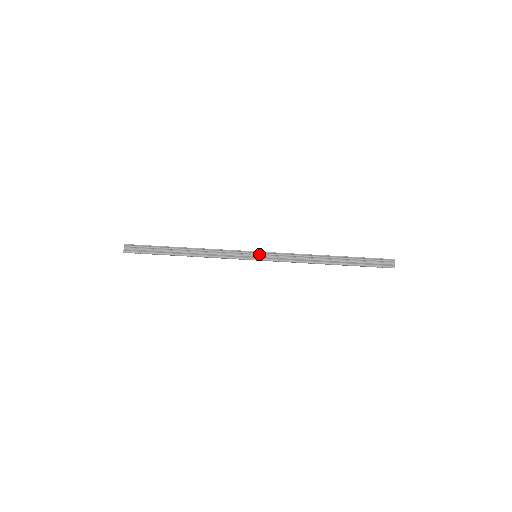
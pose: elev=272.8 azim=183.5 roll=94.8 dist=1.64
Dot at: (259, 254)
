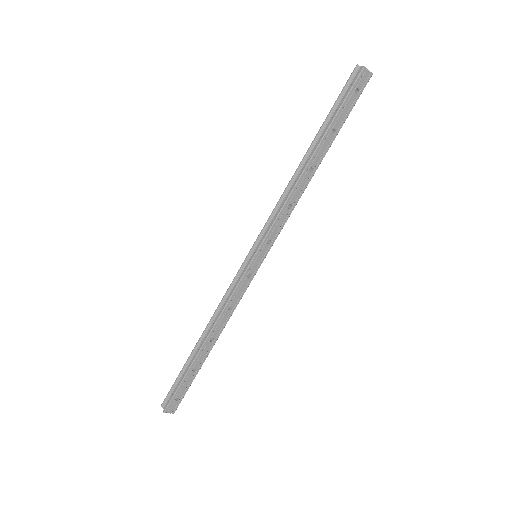
Dot at: (252, 249)
